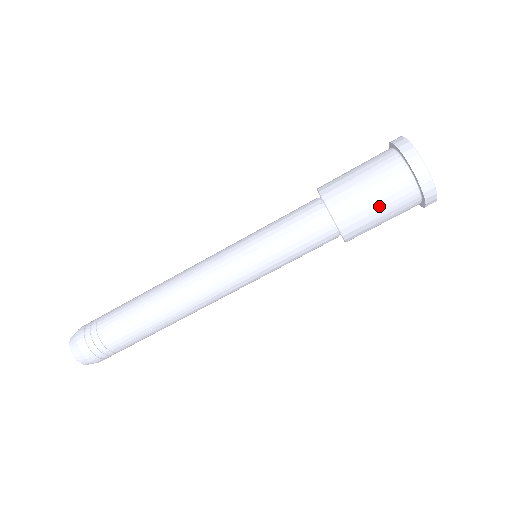
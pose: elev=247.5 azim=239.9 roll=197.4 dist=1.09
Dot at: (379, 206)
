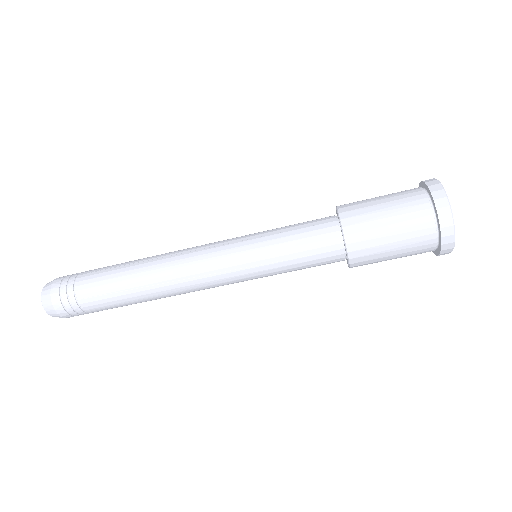
Dot at: (390, 222)
